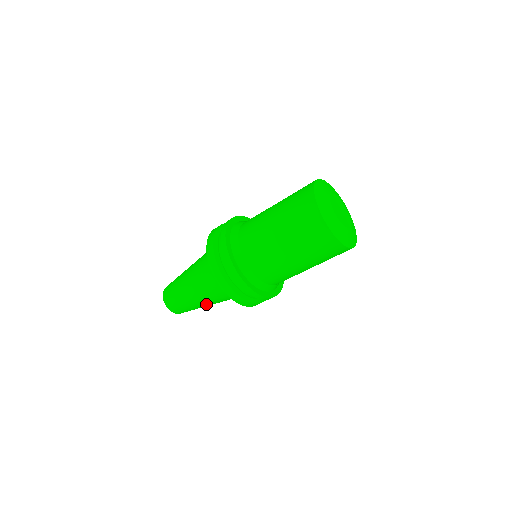
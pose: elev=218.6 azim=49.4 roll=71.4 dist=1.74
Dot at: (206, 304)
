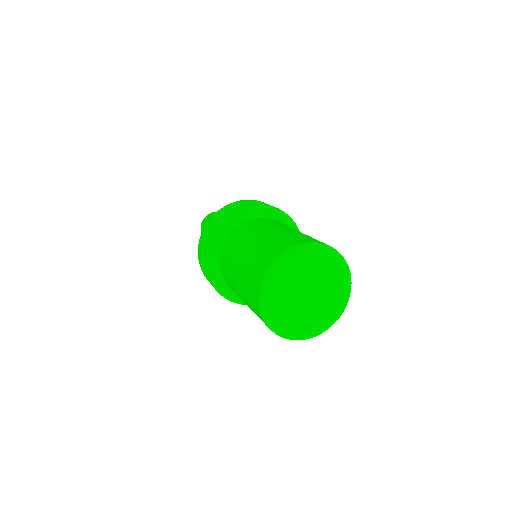
Dot at: occluded
